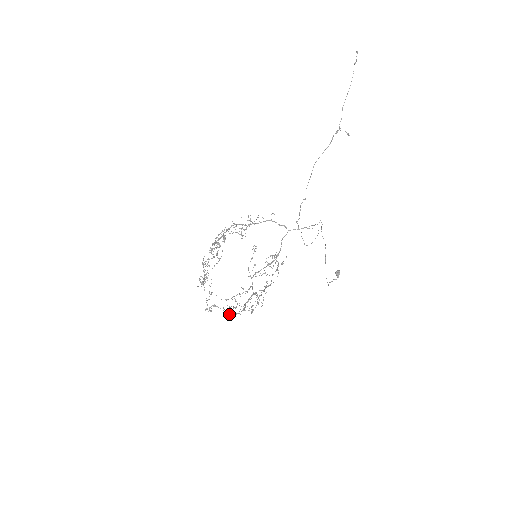
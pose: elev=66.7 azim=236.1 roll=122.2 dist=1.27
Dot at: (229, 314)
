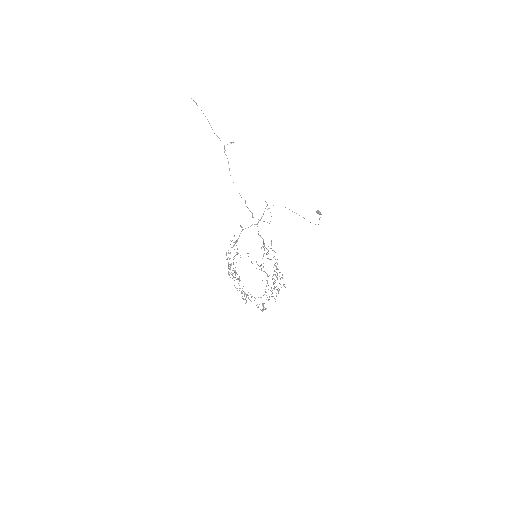
Dot at: occluded
